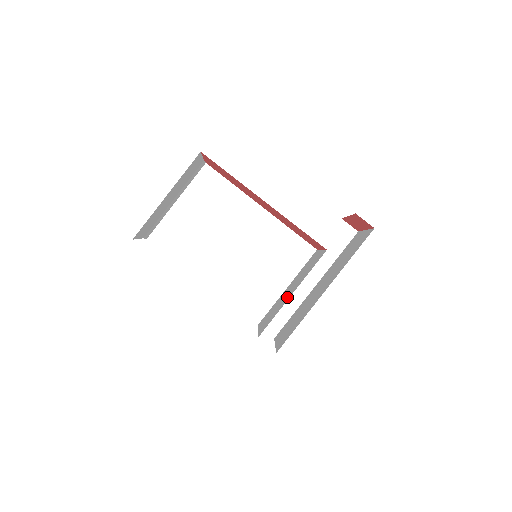
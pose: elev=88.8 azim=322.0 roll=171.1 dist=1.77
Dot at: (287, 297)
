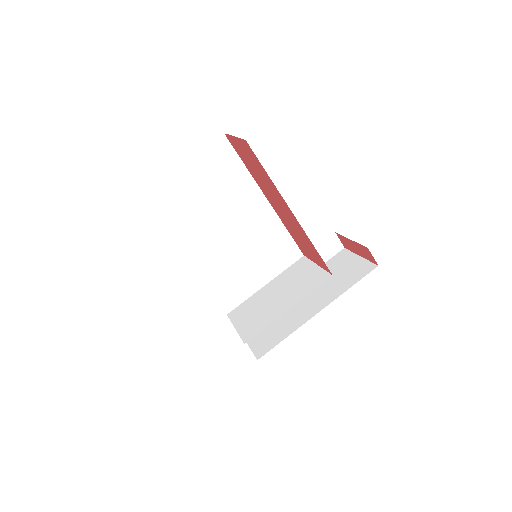
Dot at: (279, 308)
